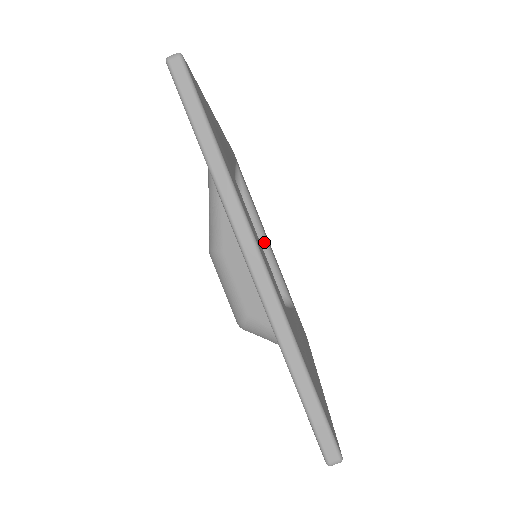
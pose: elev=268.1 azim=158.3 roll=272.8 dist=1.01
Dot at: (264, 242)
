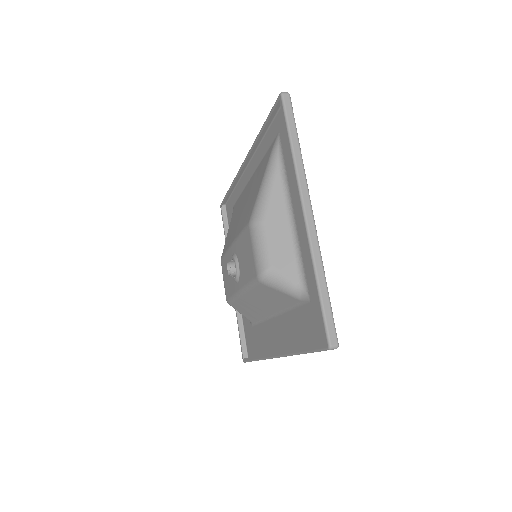
Dot at: occluded
